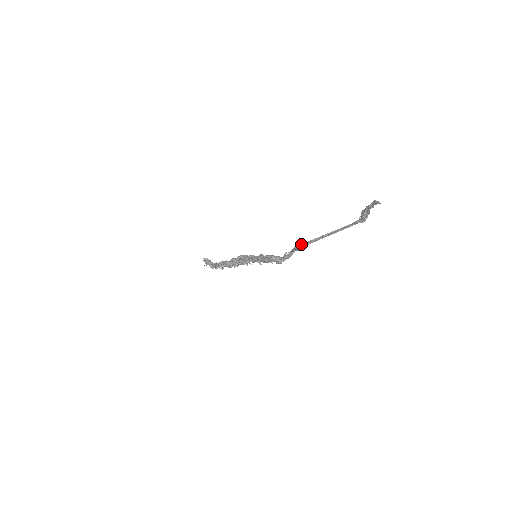
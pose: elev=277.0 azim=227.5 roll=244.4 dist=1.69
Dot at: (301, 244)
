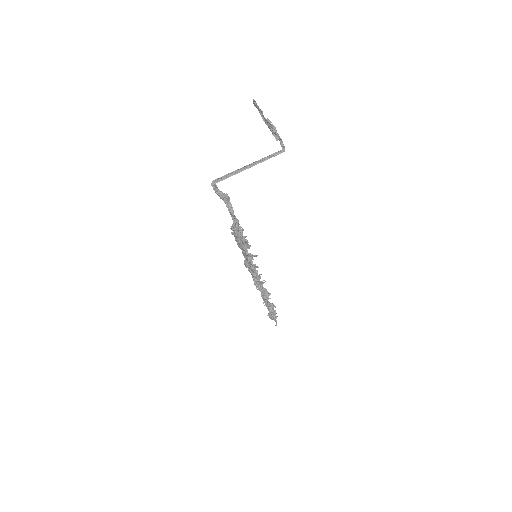
Dot at: (213, 184)
